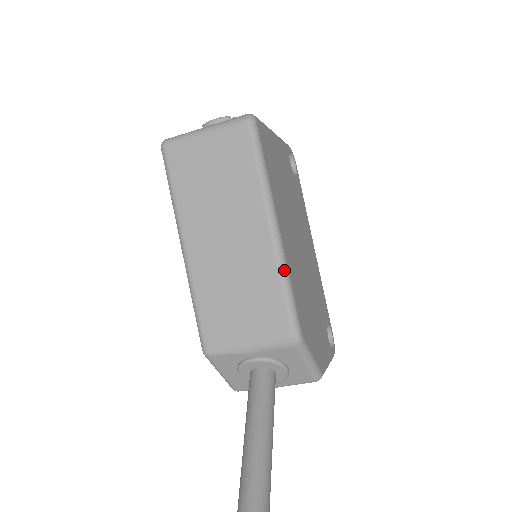
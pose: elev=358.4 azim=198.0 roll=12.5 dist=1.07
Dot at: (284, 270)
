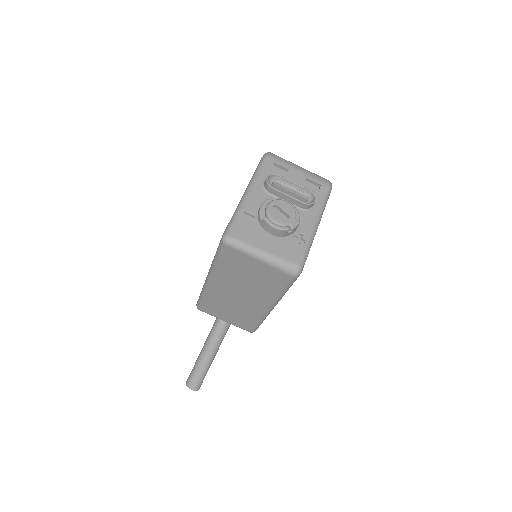
Dot at: (264, 319)
